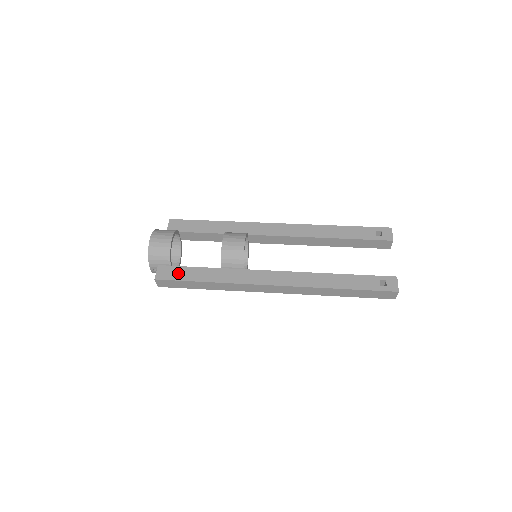
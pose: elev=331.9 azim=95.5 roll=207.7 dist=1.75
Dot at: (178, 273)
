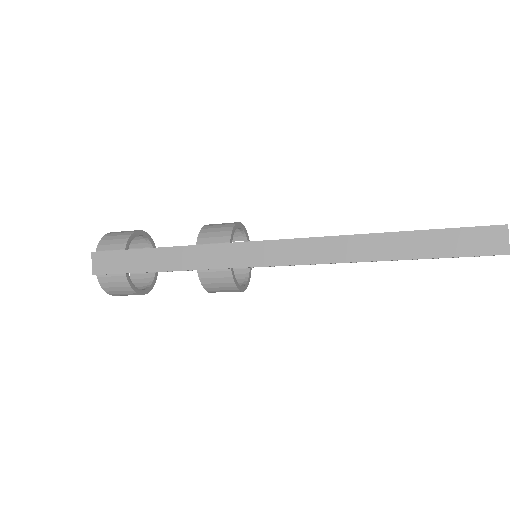
Dot at: occluded
